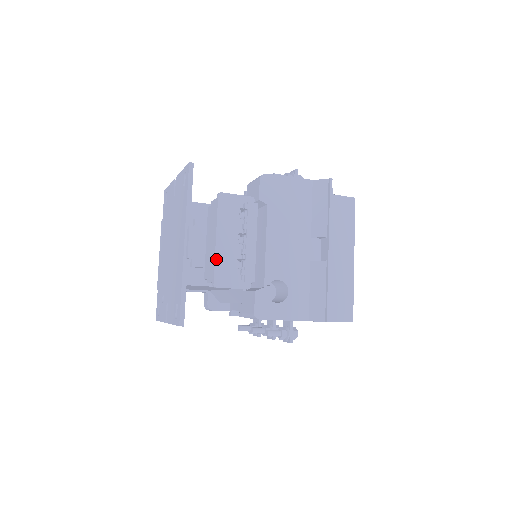
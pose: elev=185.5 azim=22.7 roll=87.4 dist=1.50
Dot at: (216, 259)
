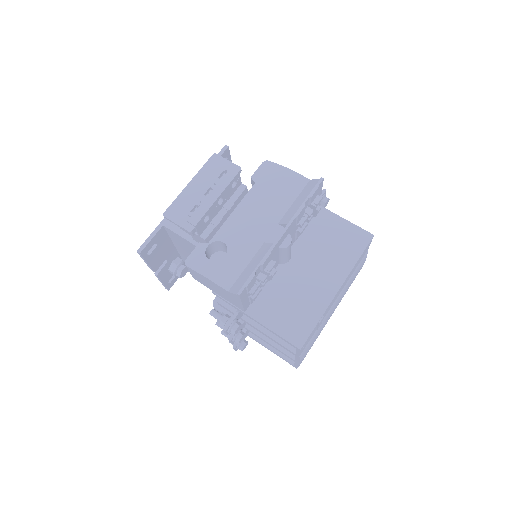
Dot at: (179, 197)
